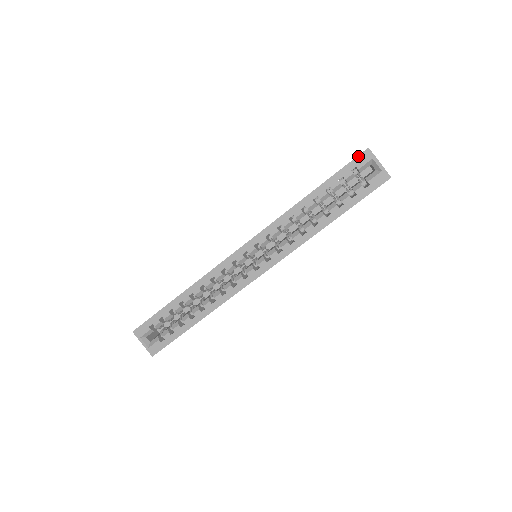
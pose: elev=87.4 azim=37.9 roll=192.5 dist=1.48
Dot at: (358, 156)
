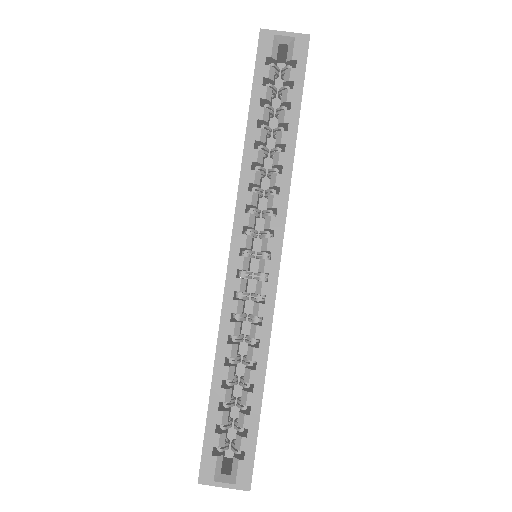
Dot at: (258, 45)
